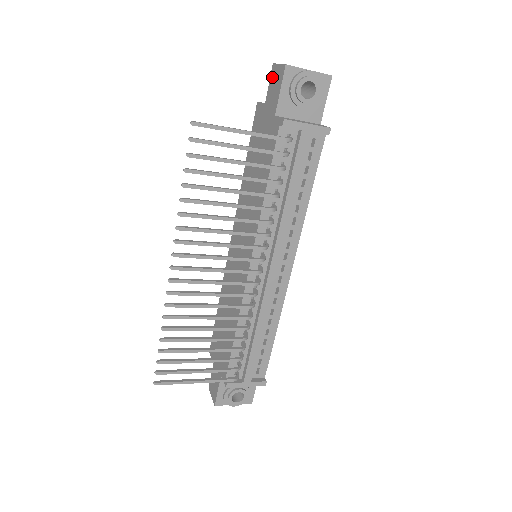
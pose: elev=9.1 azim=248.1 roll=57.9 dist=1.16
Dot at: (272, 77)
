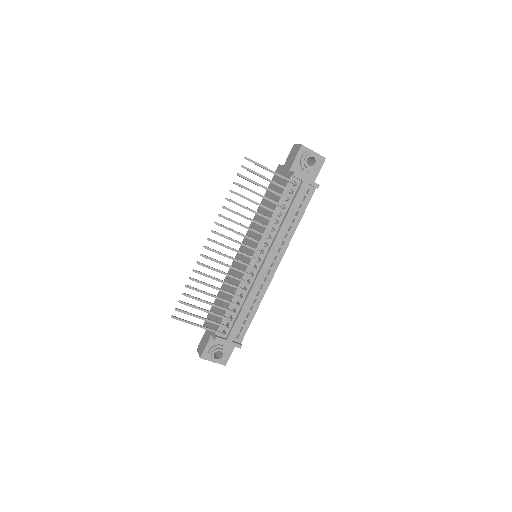
Dot at: (292, 151)
